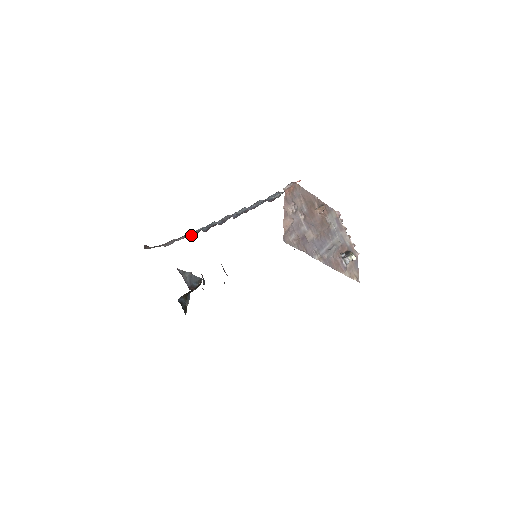
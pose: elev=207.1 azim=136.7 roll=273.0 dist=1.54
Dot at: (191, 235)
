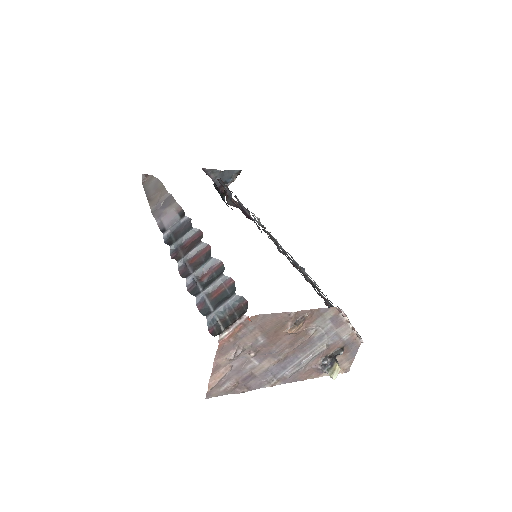
Dot at: (166, 235)
